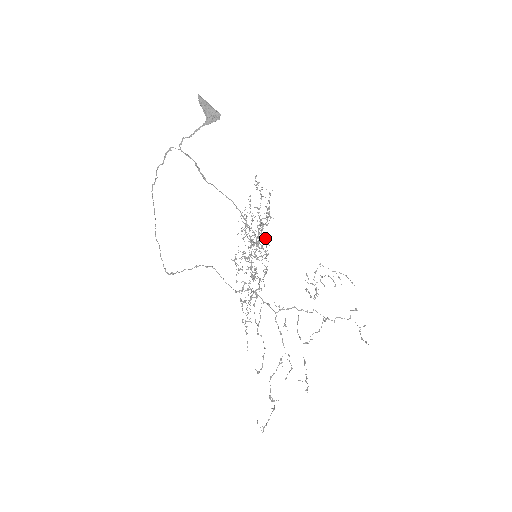
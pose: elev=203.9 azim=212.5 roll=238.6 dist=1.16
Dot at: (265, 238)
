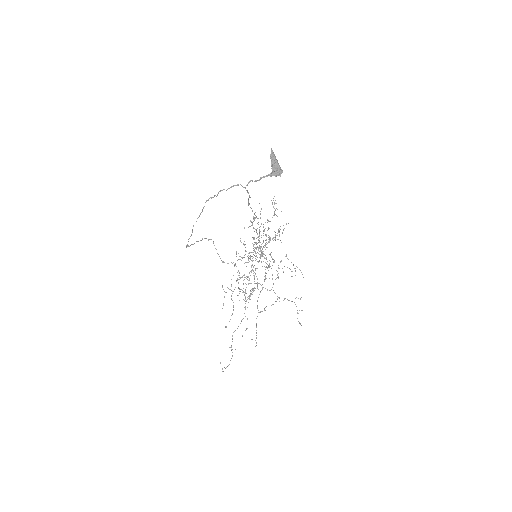
Dot at: occluded
